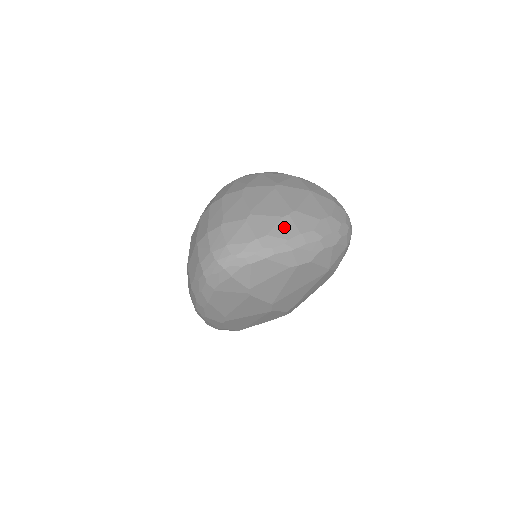
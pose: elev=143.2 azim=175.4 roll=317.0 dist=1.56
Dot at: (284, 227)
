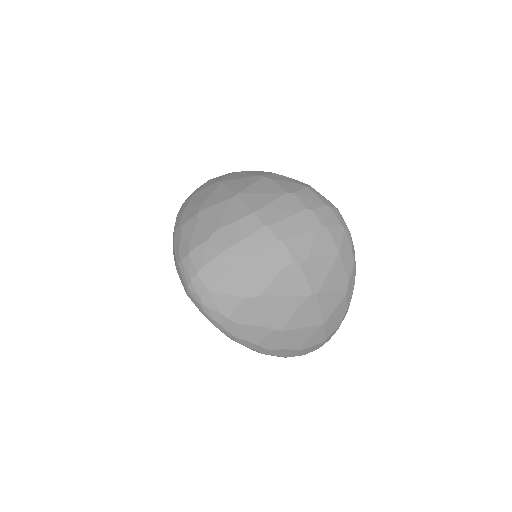
Dot at: (255, 332)
